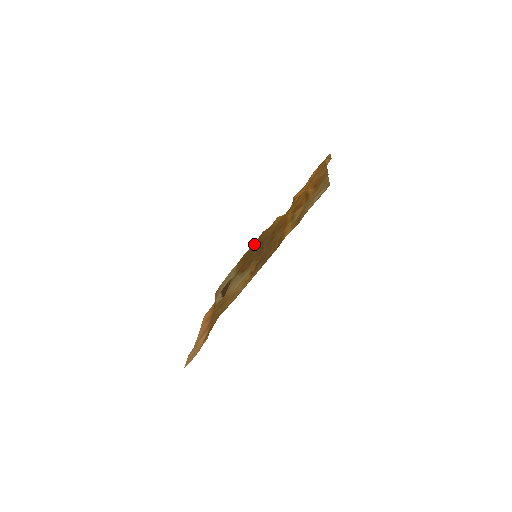
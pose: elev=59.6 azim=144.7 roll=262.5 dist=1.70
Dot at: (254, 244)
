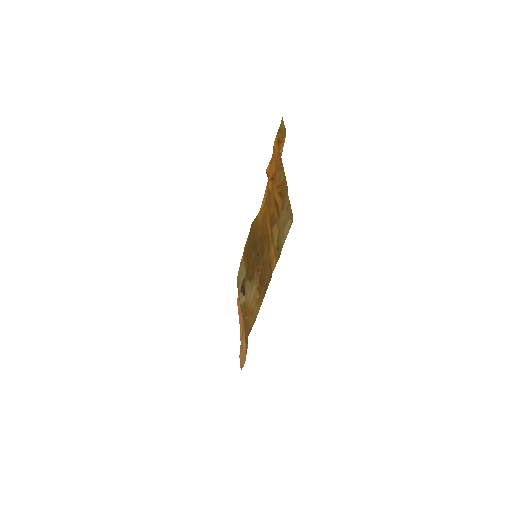
Dot at: (249, 237)
